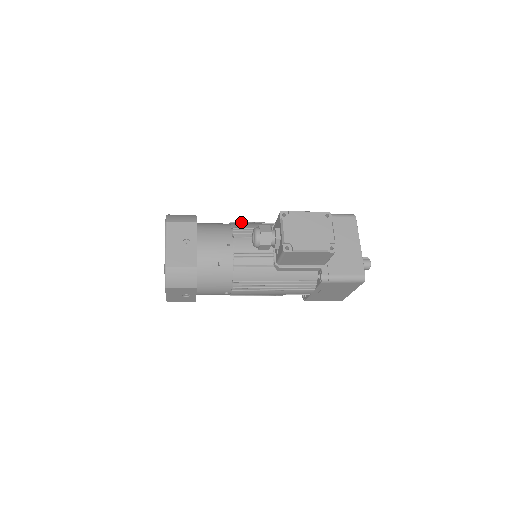
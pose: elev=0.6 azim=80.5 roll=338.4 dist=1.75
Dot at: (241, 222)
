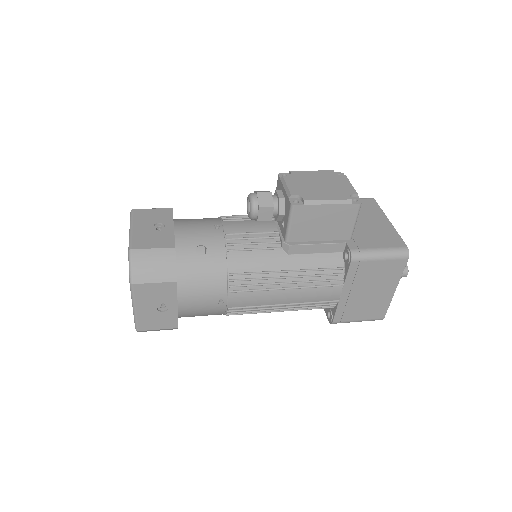
Dot at: occluded
